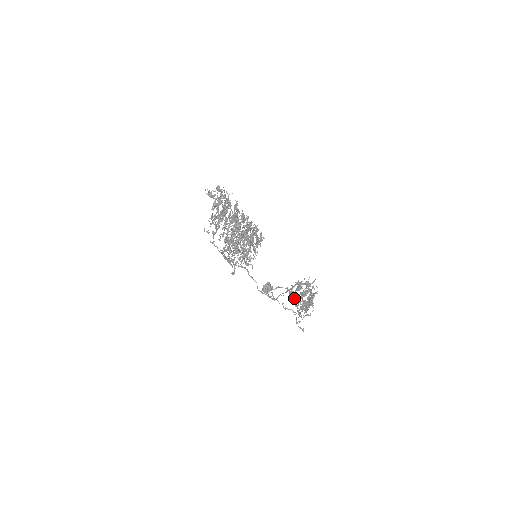
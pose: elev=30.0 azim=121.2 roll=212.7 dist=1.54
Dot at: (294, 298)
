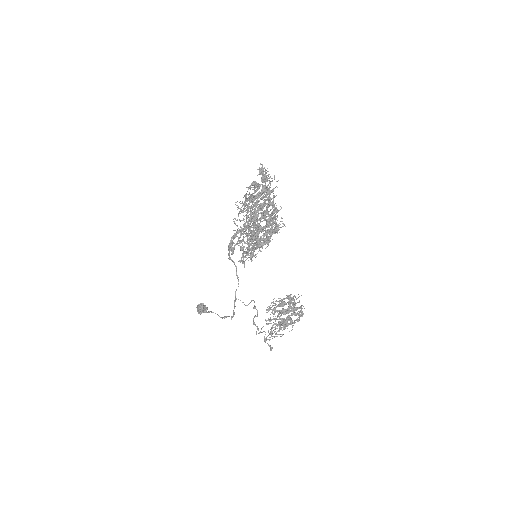
Dot at: occluded
